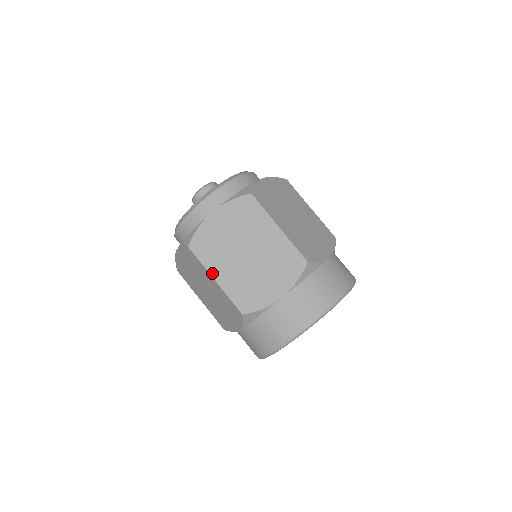
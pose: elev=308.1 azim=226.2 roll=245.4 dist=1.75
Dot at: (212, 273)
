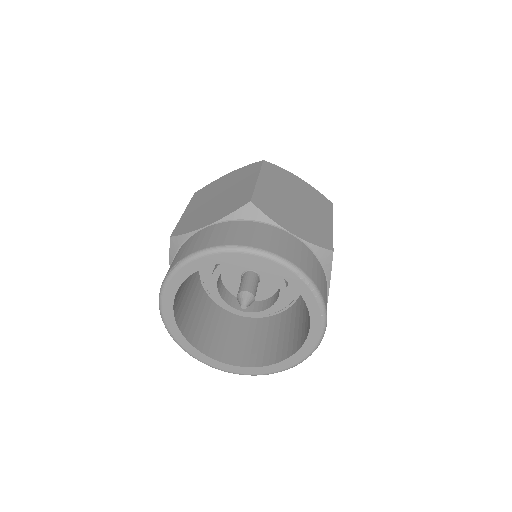
Dot at: (187, 208)
